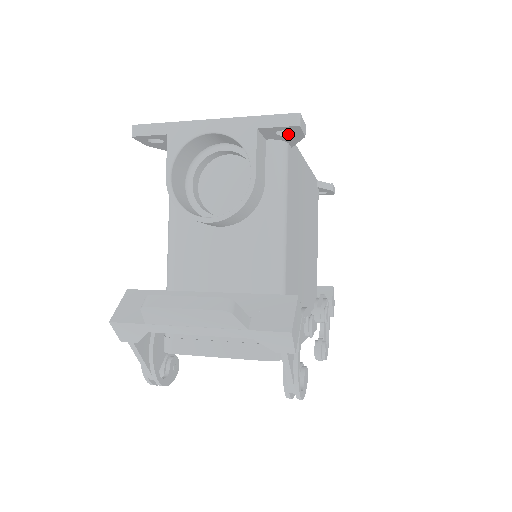
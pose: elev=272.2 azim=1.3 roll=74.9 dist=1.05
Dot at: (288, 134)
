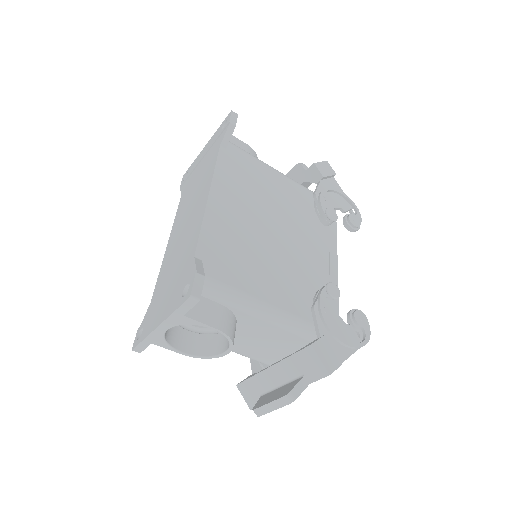
Dot at: occluded
